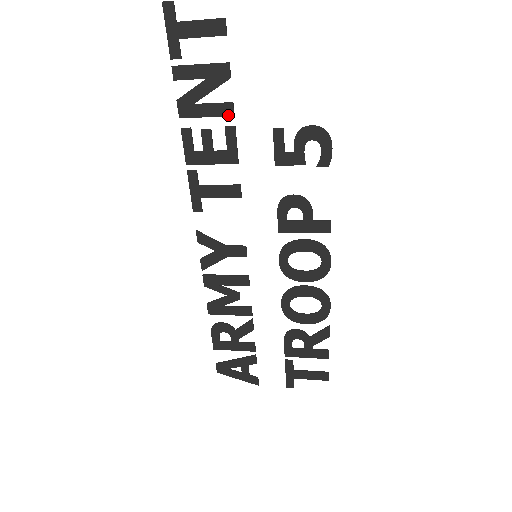
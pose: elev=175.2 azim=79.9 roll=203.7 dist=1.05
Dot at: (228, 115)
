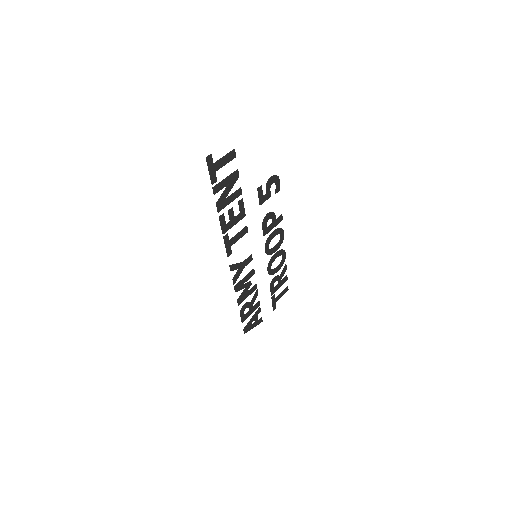
Dot at: occluded
